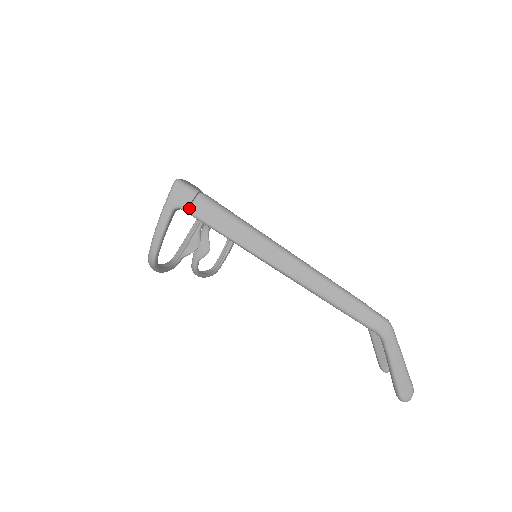
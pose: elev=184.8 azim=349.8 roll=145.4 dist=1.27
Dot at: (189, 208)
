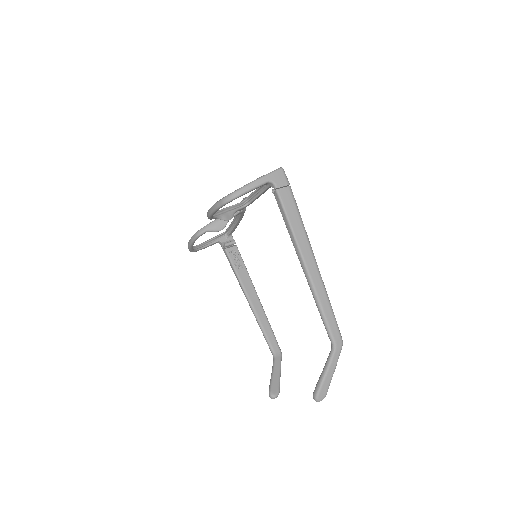
Dot at: (280, 189)
